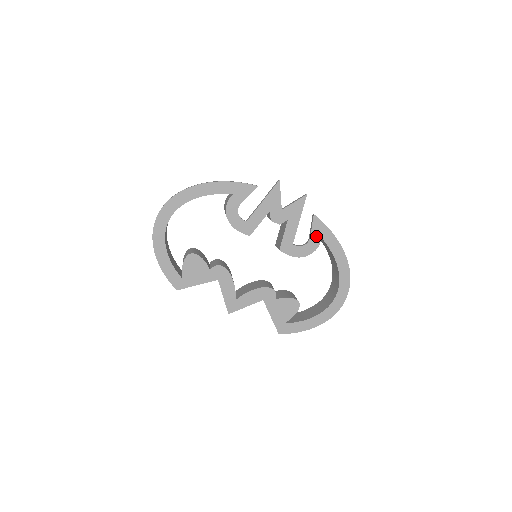
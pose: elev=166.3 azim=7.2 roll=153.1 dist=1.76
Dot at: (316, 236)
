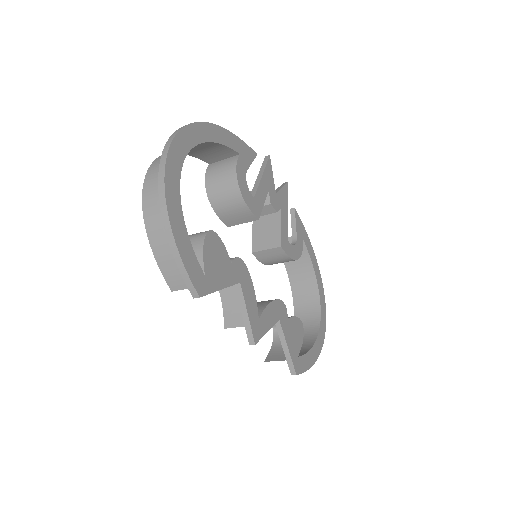
Dot at: (299, 235)
